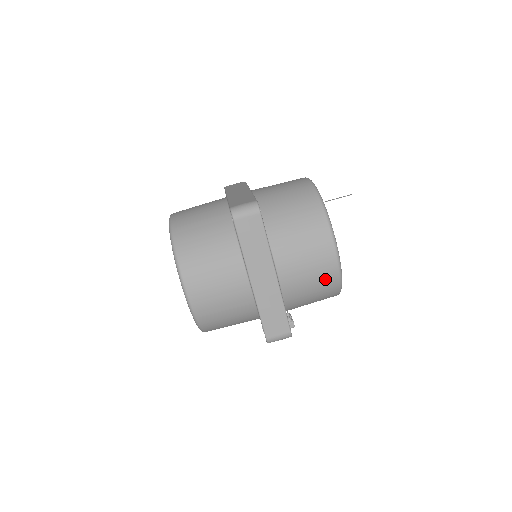
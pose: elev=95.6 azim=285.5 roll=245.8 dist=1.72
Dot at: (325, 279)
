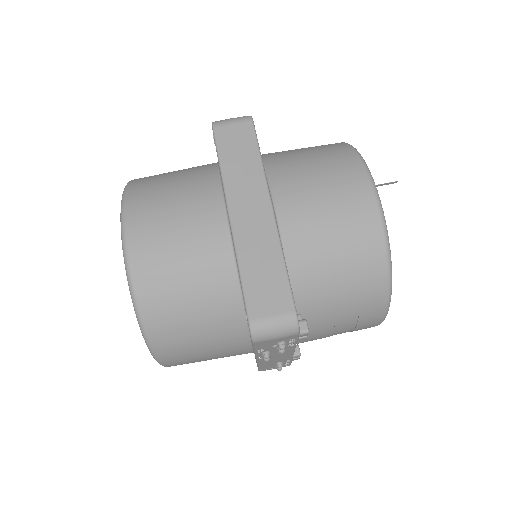
Dot at: (357, 230)
